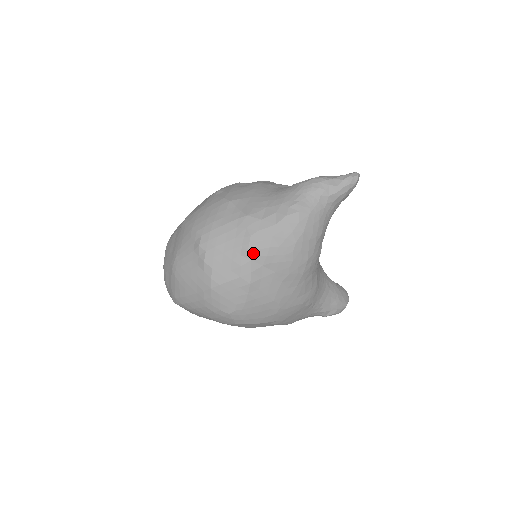
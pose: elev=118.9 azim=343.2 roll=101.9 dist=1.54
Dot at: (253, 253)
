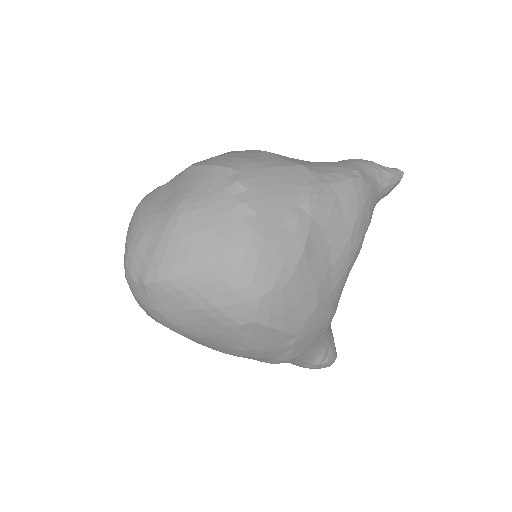
Dot at: (314, 207)
